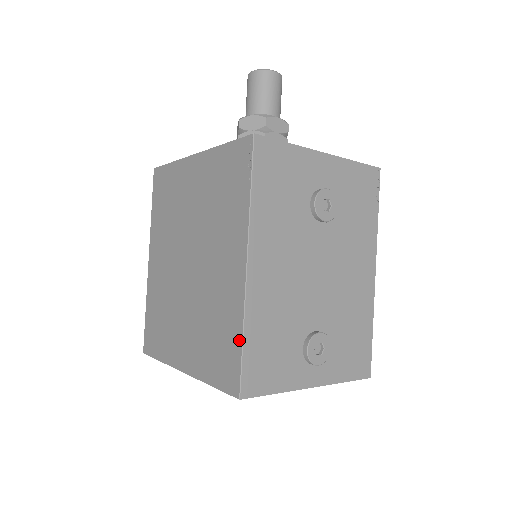
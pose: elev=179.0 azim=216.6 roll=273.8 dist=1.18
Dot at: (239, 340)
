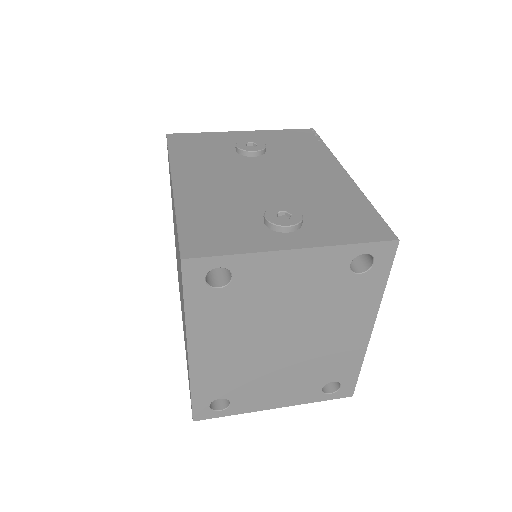
Dot at: occluded
